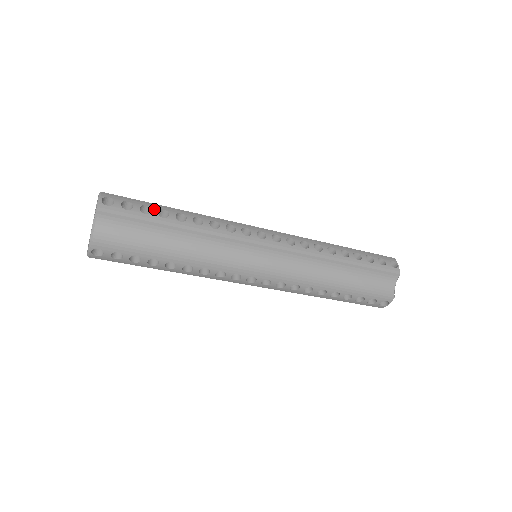
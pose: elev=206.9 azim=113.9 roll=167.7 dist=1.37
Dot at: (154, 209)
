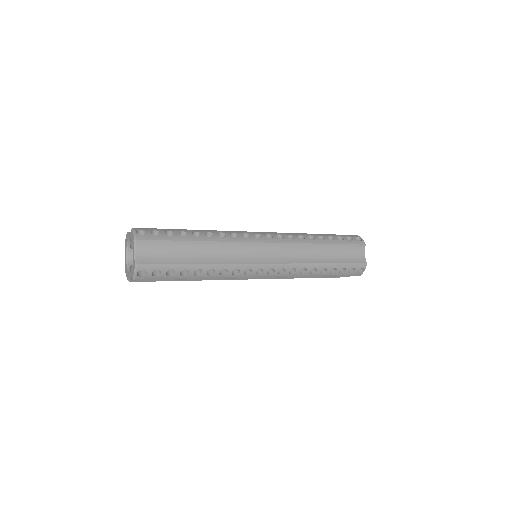
Dot at: (177, 271)
